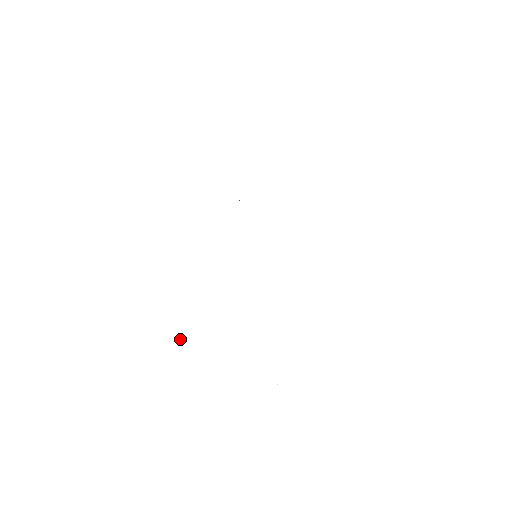
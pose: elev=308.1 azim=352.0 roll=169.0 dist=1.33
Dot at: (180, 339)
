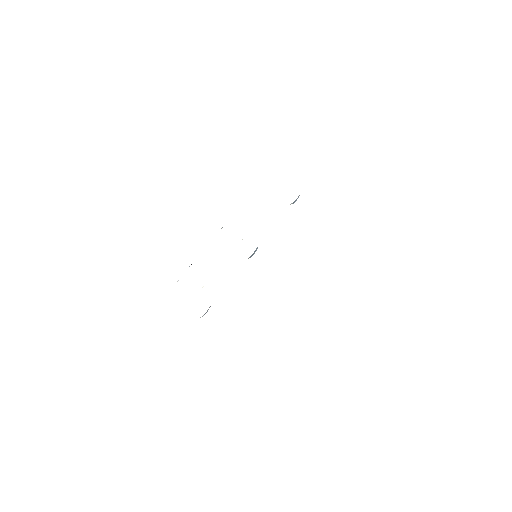
Dot at: (178, 280)
